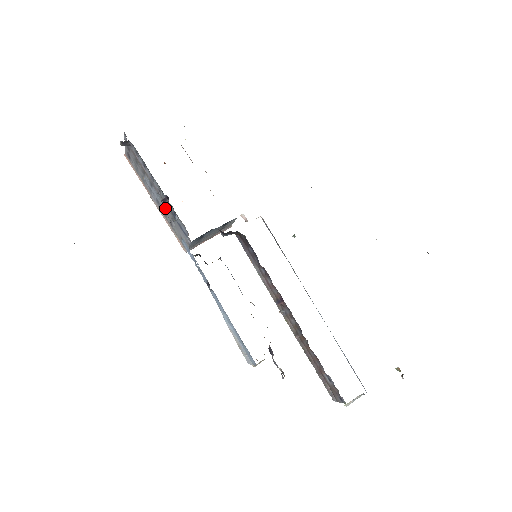
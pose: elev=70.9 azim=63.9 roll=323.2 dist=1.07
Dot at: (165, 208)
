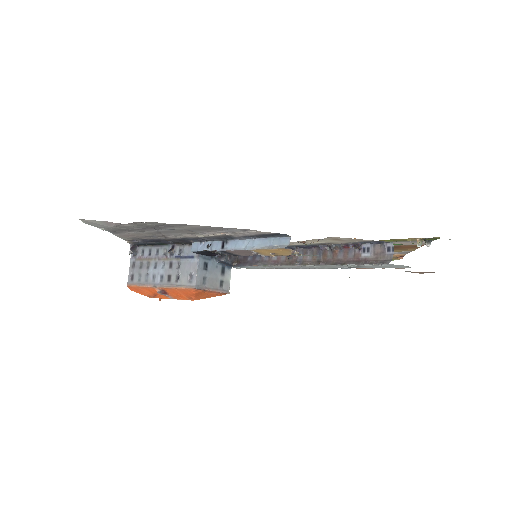
Dot at: (170, 268)
